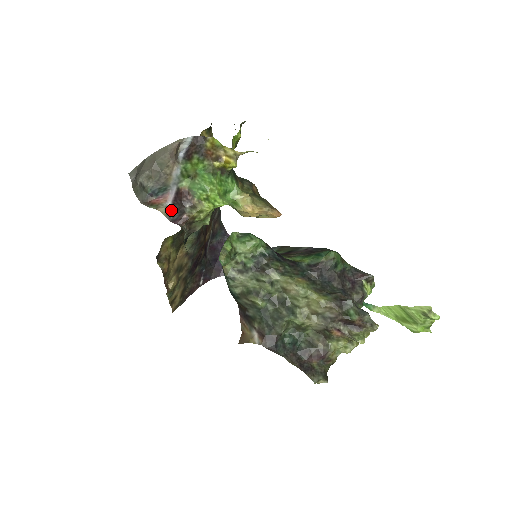
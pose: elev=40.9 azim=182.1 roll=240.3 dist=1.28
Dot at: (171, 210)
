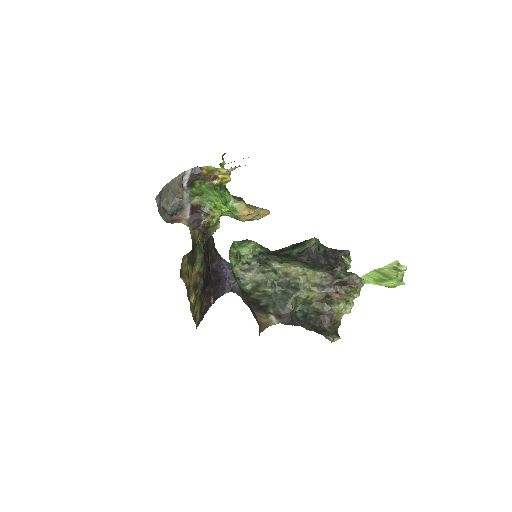
Dot at: (190, 222)
